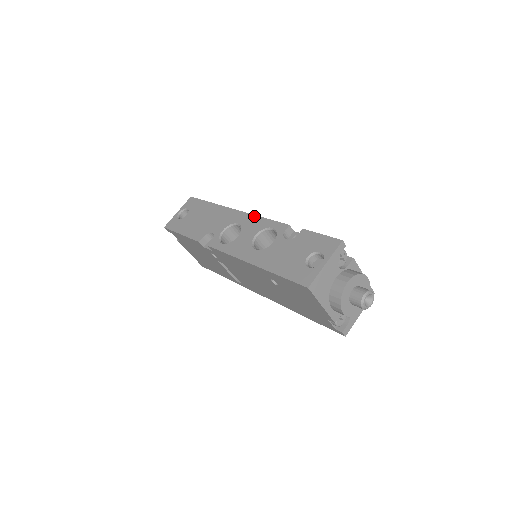
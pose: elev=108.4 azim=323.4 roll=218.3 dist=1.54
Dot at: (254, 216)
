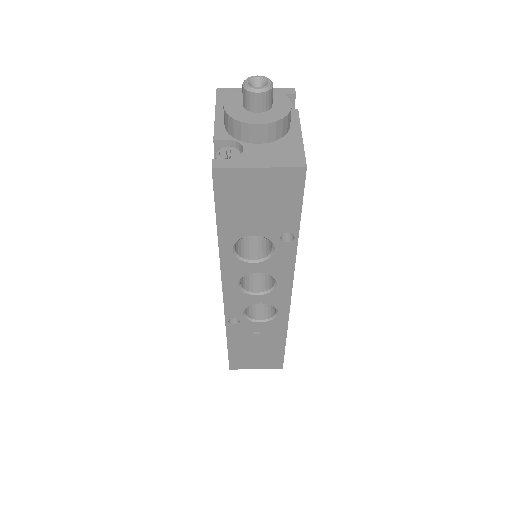
Dot at: occluded
